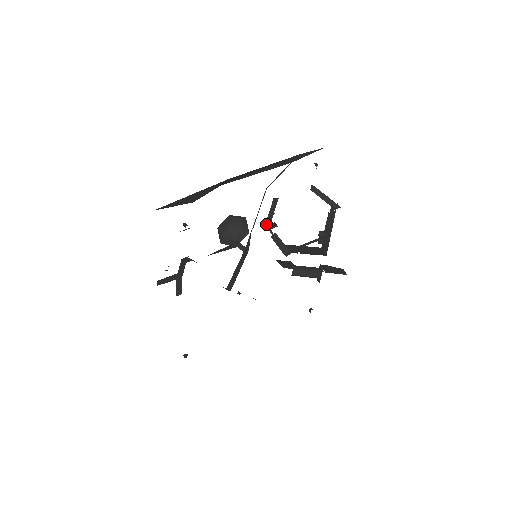
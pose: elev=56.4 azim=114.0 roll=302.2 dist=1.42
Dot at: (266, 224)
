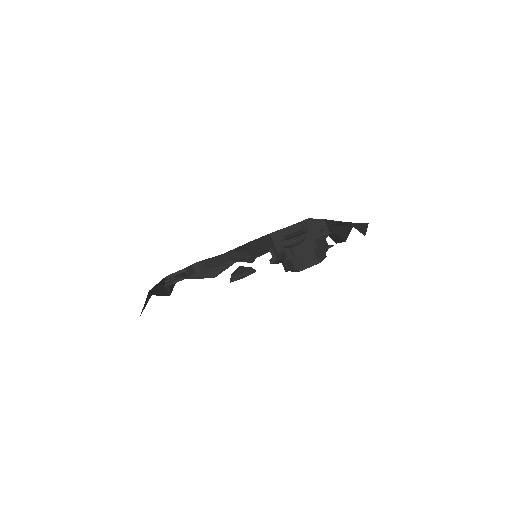
Dot at: (270, 259)
